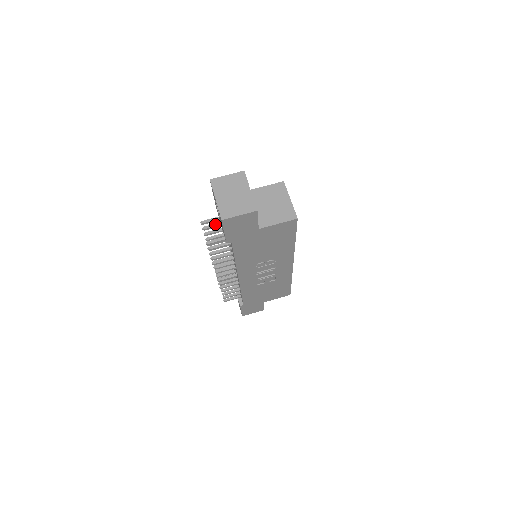
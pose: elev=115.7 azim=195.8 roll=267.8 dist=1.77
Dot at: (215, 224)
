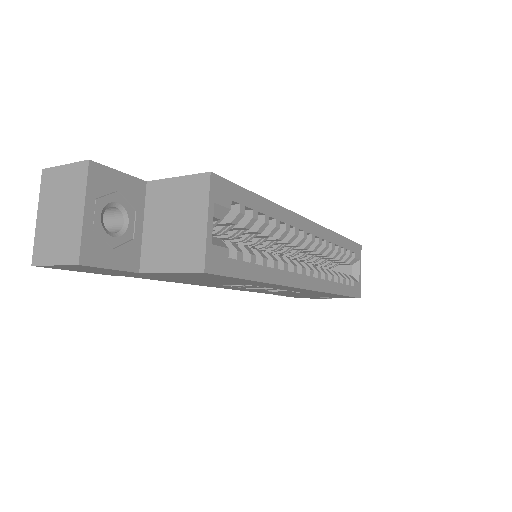
Dot at: occluded
